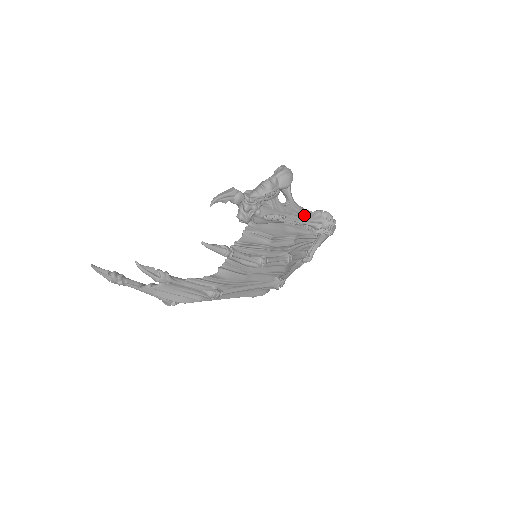
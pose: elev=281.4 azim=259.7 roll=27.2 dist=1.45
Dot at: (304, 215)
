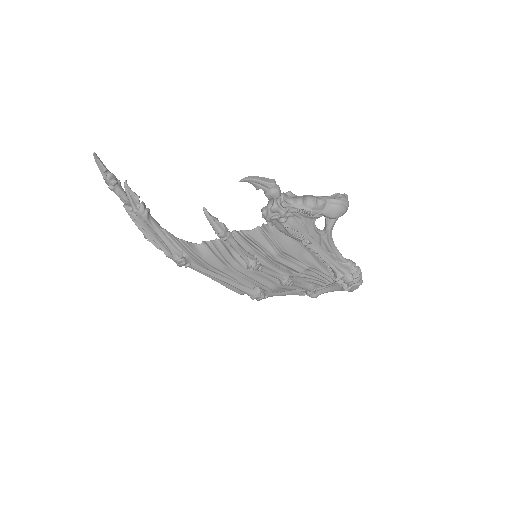
Dot at: (332, 255)
